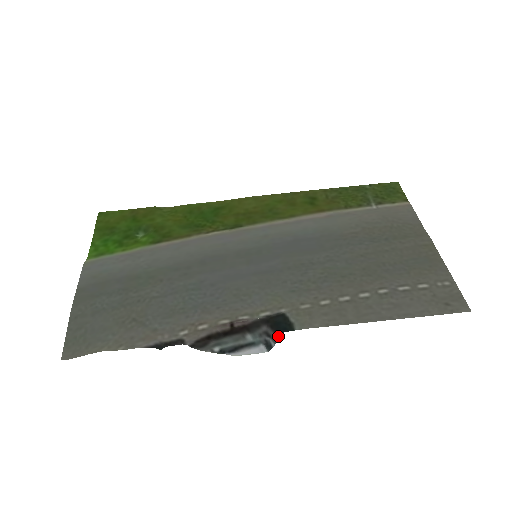
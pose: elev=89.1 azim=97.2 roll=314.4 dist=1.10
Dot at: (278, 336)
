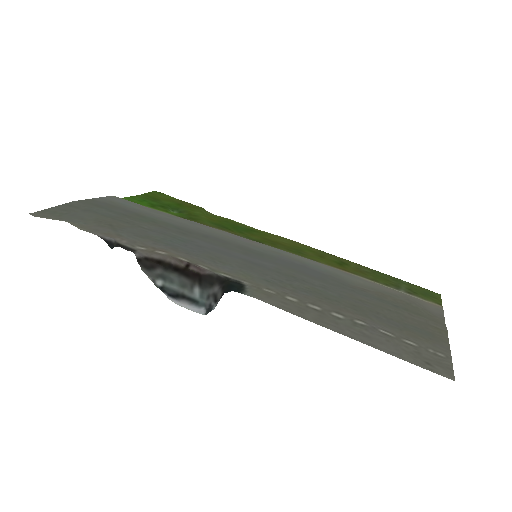
Dot at: (223, 294)
